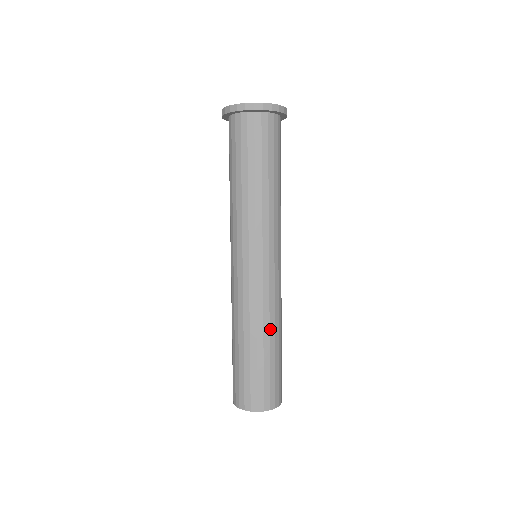
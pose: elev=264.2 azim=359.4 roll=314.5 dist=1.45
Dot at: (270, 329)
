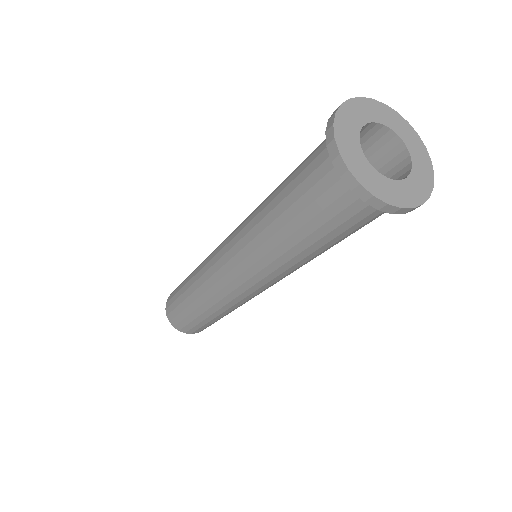
Dot at: occluded
